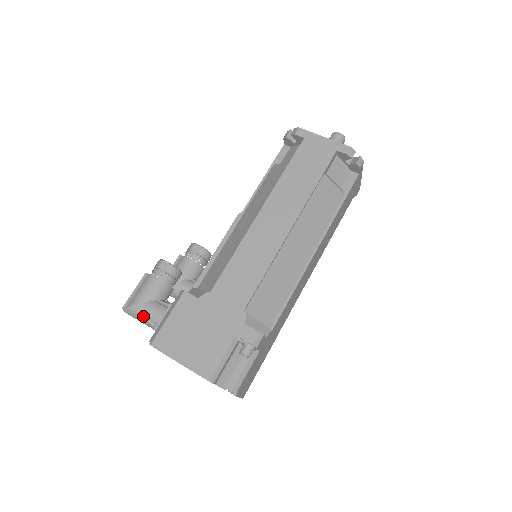
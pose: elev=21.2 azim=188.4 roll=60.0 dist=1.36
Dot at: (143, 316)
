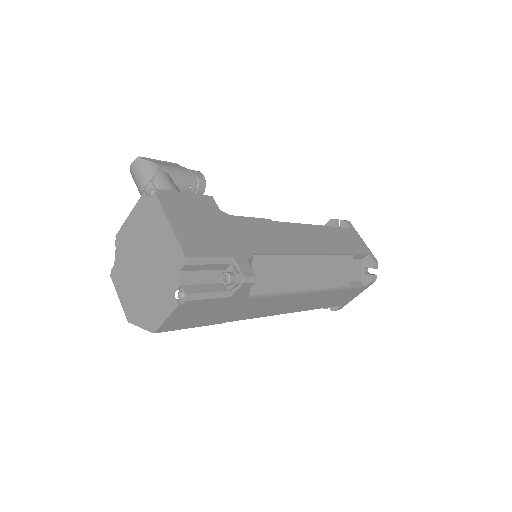
Dot at: (154, 176)
